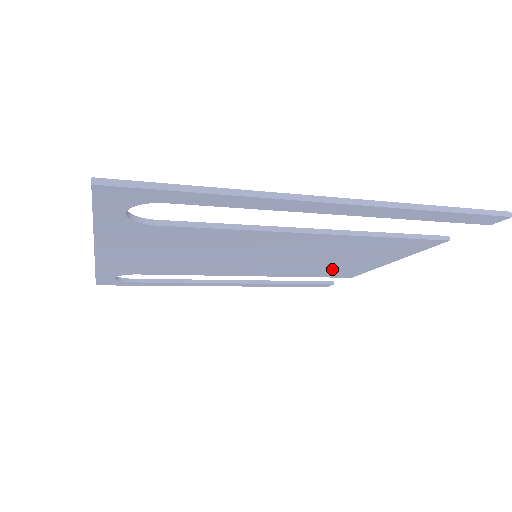
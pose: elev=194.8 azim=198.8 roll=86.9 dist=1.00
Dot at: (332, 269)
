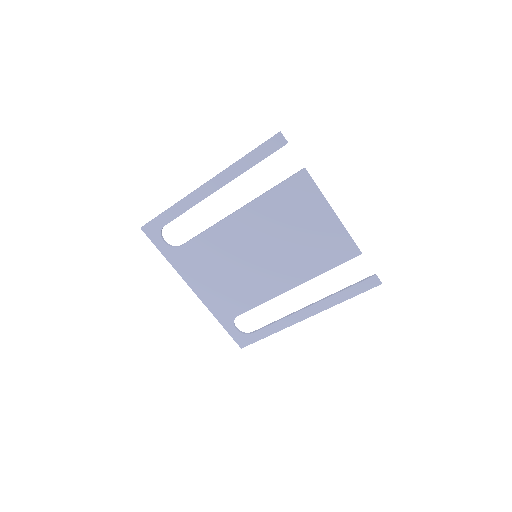
Dot at: (320, 247)
